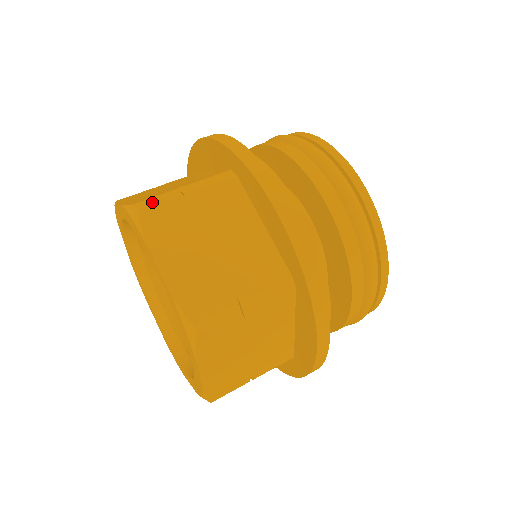
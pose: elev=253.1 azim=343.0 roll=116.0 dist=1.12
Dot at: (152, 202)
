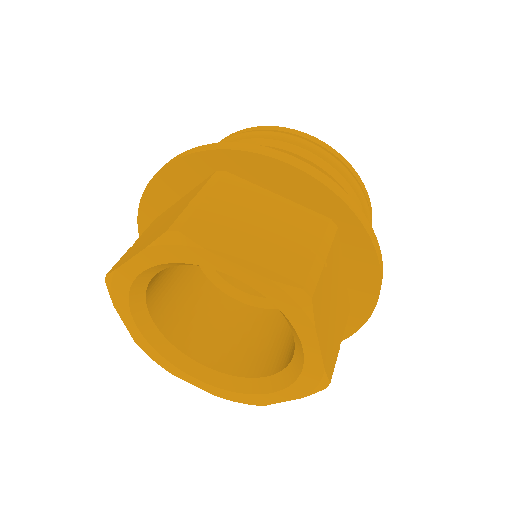
Dot at: (182, 220)
